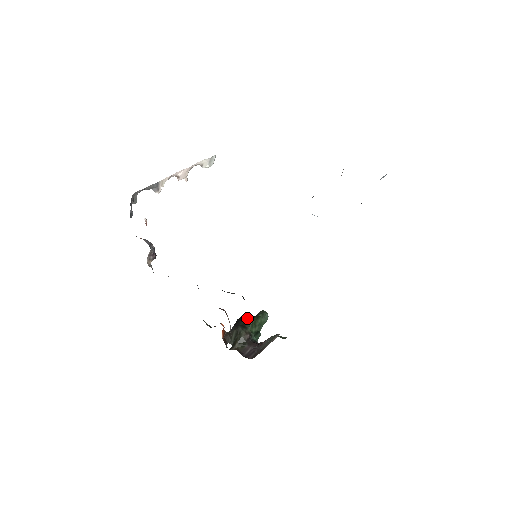
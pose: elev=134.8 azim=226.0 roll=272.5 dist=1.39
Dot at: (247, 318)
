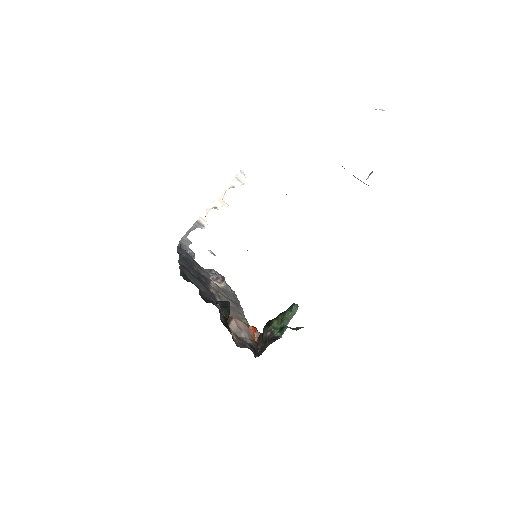
Dot at: (278, 315)
